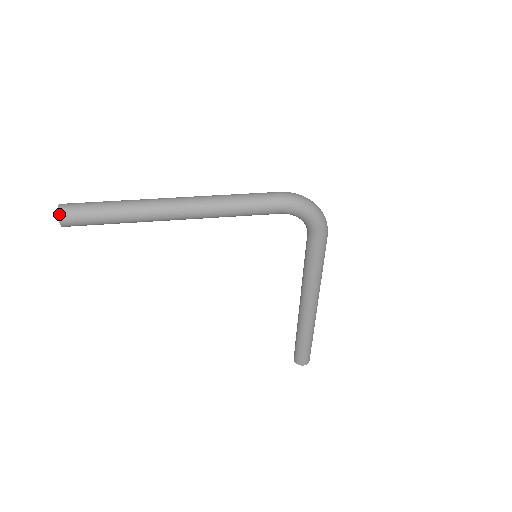
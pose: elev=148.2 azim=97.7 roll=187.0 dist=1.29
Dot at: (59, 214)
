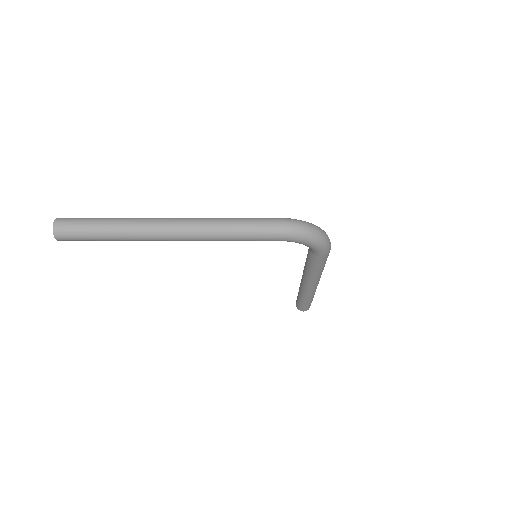
Dot at: (54, 234)
